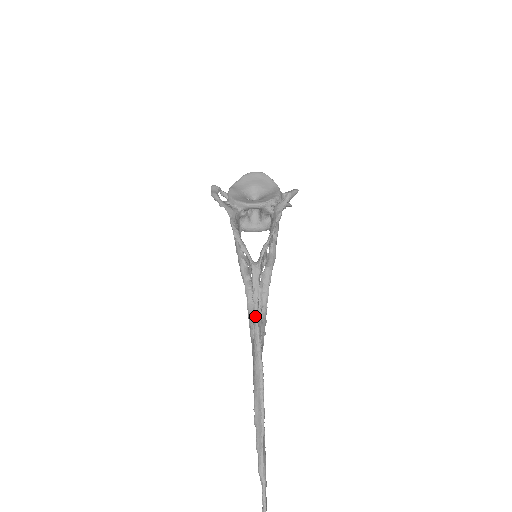
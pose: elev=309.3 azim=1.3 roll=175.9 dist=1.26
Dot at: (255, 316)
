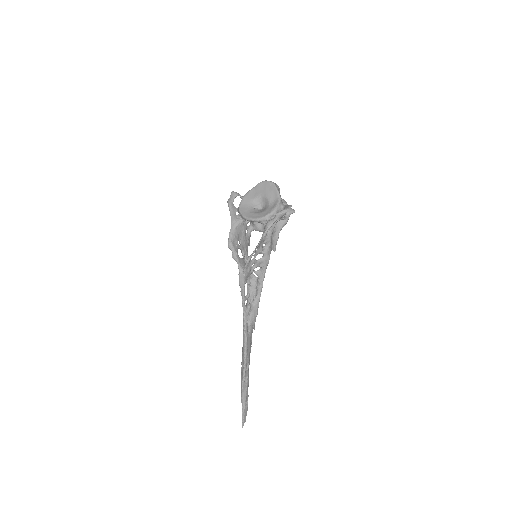
Dot at: (242, 305)
